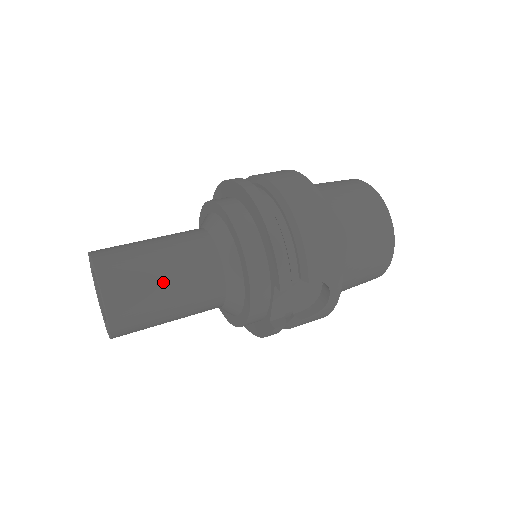
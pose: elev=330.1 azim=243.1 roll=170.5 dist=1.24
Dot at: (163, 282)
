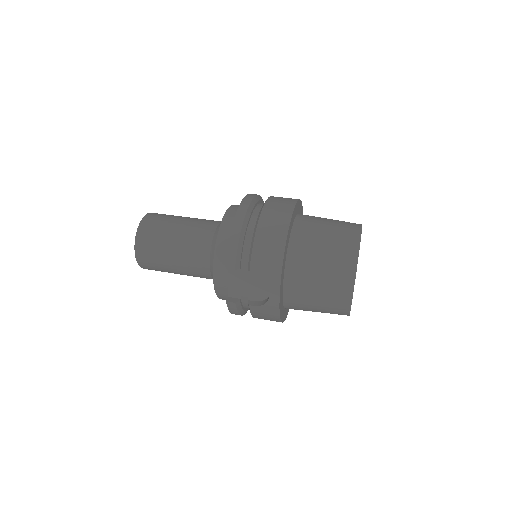
Dot at: (171, 240)
